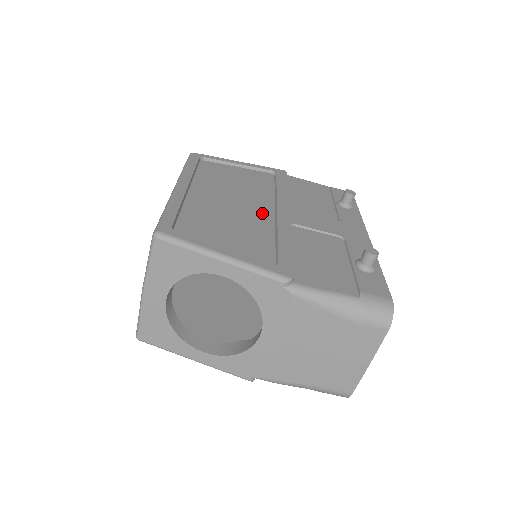
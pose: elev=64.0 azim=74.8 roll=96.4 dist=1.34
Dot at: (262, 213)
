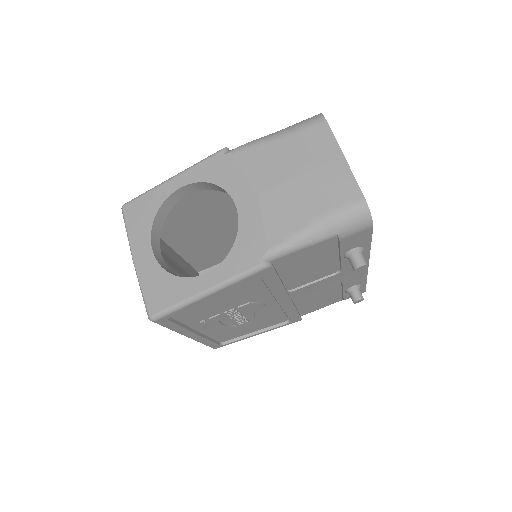
Dot at: occluded
